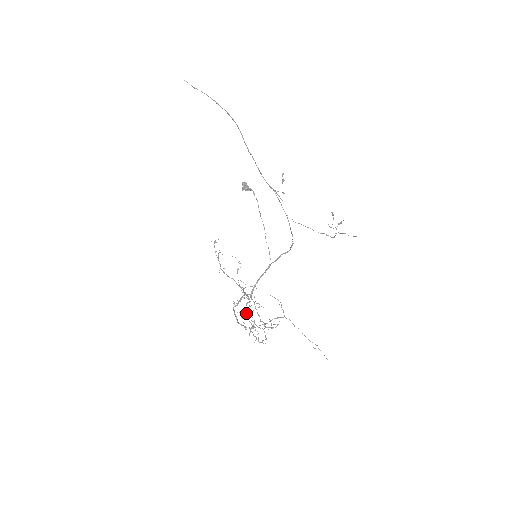
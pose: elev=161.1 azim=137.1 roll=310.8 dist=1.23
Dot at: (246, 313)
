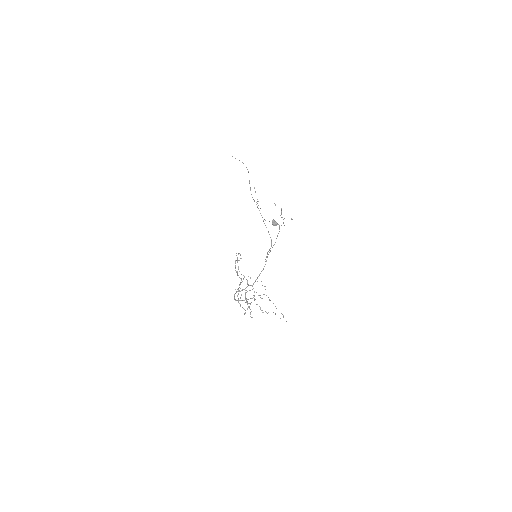
Dot at: (245, 296)
